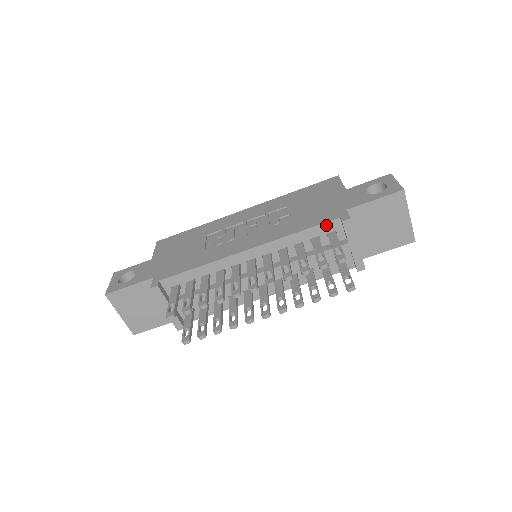
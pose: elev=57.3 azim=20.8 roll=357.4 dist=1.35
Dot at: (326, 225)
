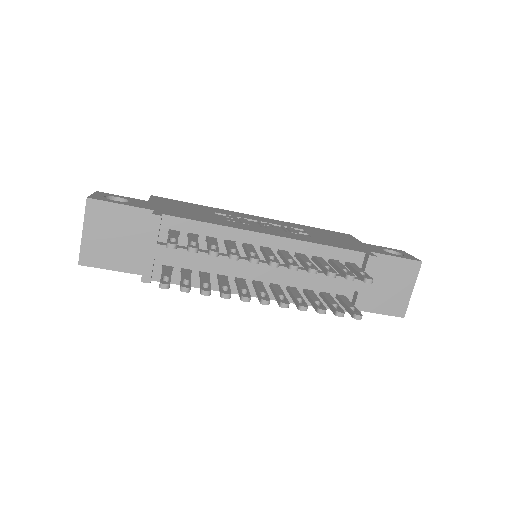
Dot at: (350, 253)
